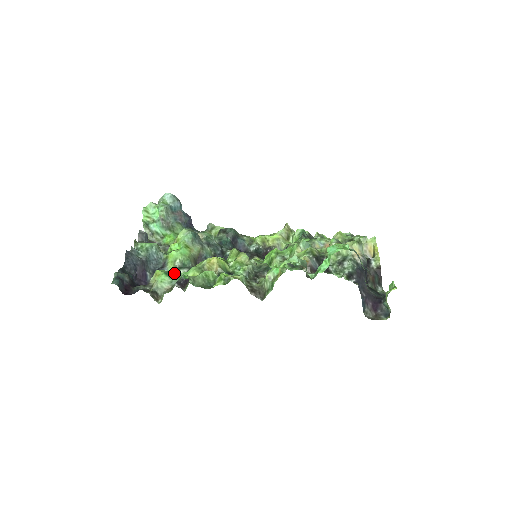
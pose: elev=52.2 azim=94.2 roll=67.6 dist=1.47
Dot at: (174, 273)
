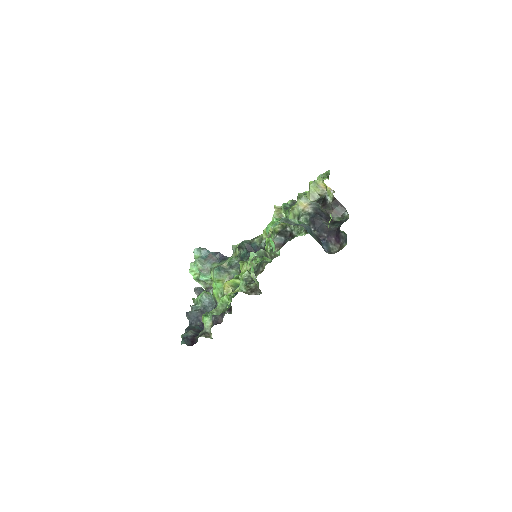
Dot at: occluded
